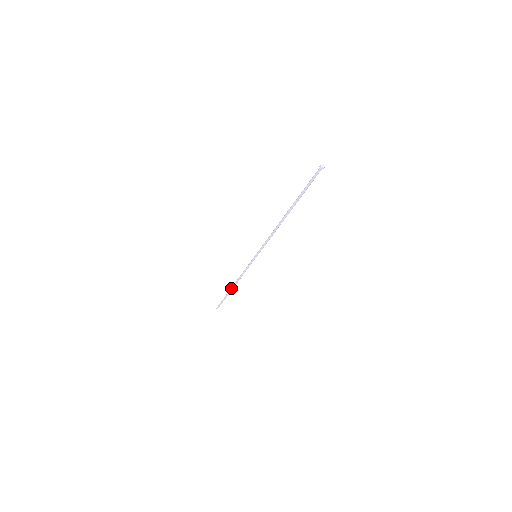
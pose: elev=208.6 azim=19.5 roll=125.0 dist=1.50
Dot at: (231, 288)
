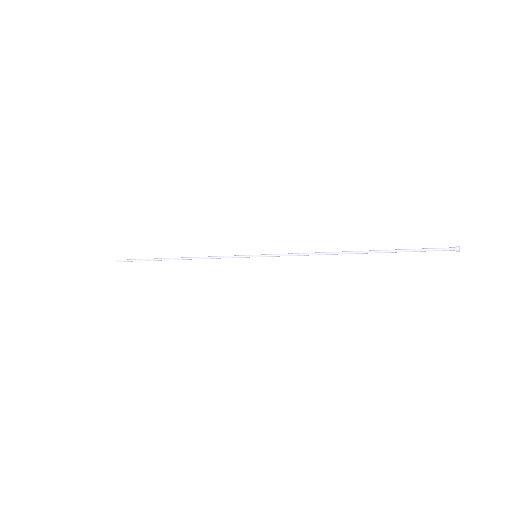
Dot at: occluded
